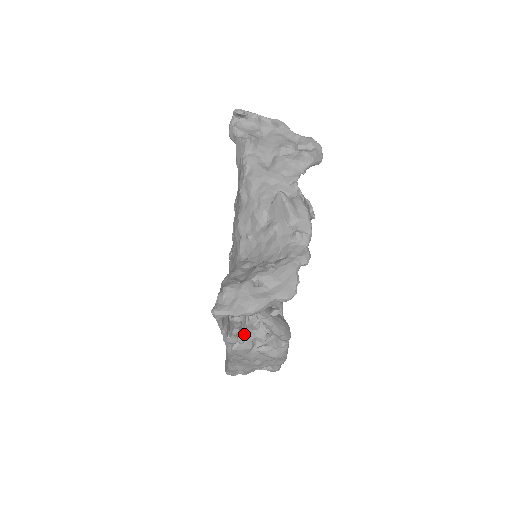
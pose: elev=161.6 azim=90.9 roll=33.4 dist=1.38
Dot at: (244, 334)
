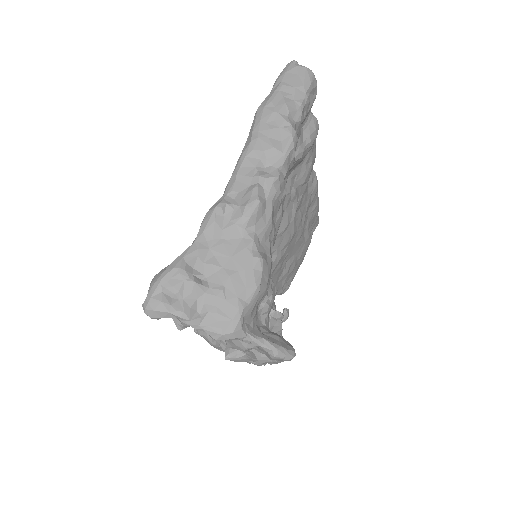
Dot at: occluded
